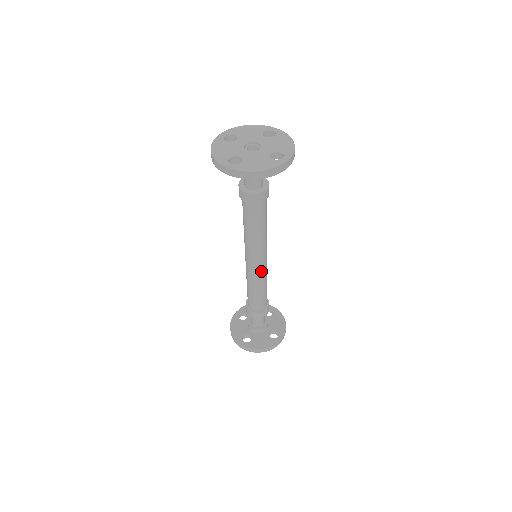
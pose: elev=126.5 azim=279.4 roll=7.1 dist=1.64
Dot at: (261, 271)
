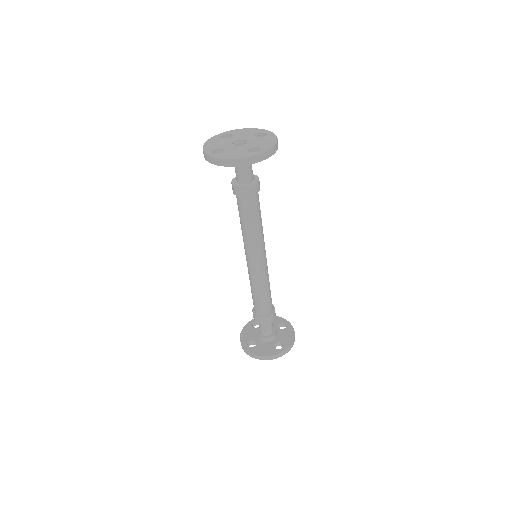
Dot at: (259, 271)
